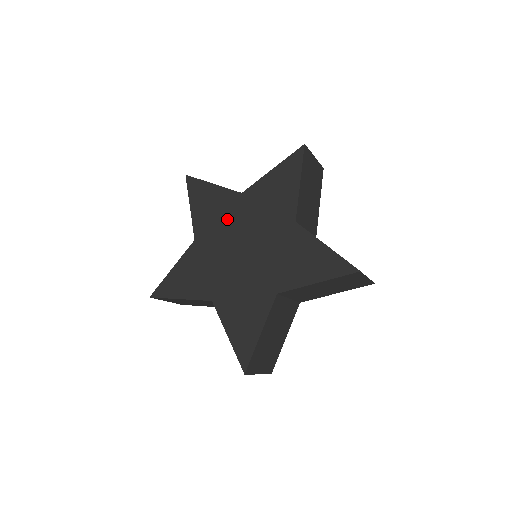
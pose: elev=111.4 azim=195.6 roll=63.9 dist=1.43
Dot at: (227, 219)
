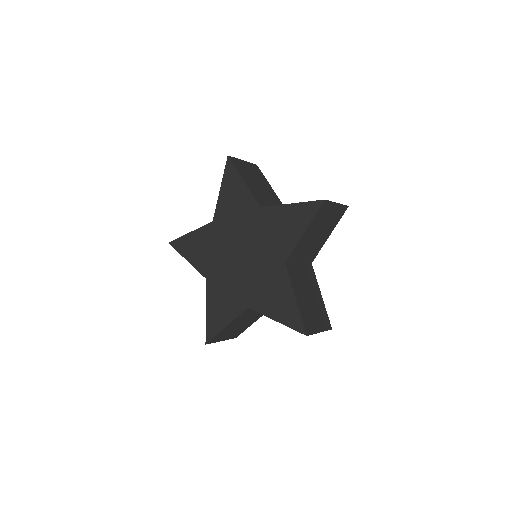
Dot at: (216, 246)
